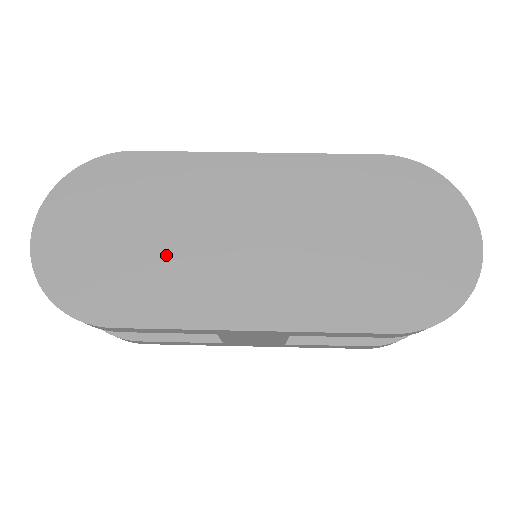
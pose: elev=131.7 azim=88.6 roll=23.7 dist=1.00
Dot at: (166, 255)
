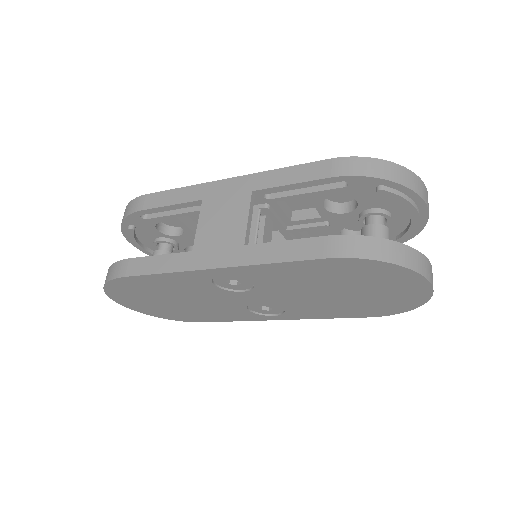
Dot at: occluded
